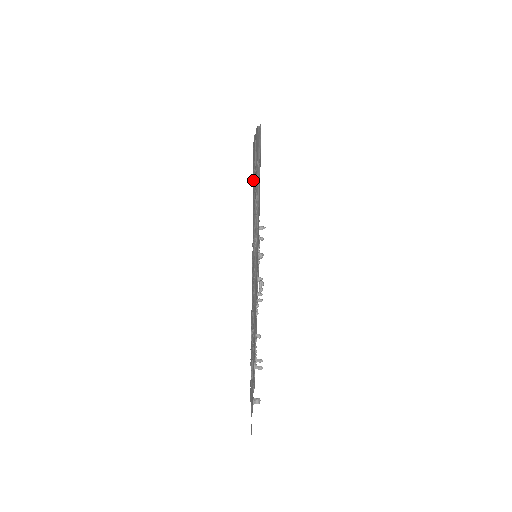
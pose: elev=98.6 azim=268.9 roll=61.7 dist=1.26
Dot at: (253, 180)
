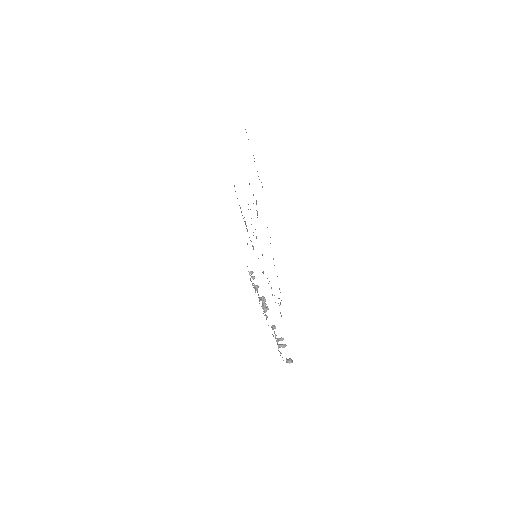
Dot at: occluded
